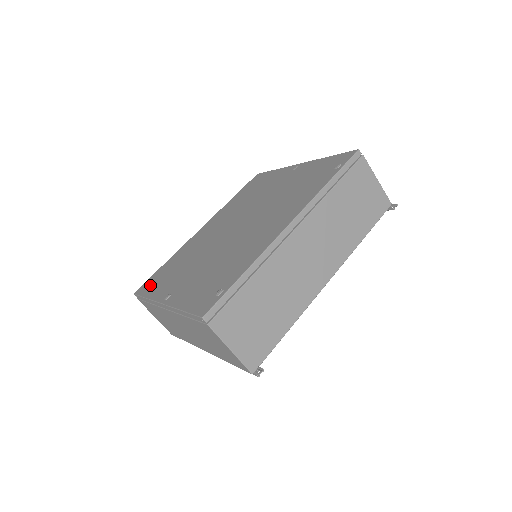
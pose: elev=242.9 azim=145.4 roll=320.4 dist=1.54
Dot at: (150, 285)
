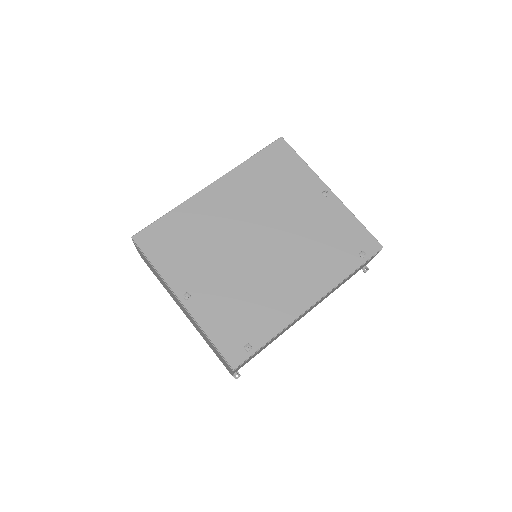
Dot at: (156, 245)
